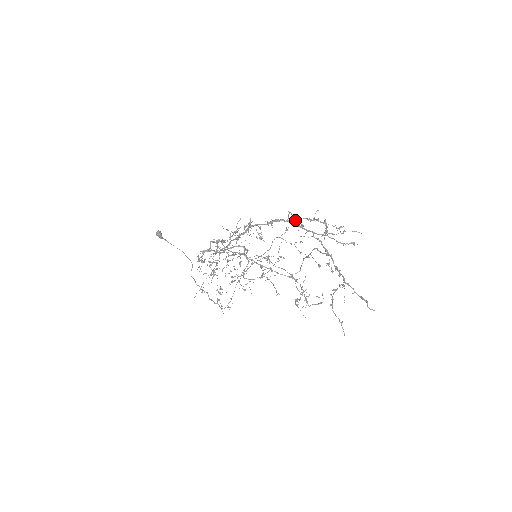
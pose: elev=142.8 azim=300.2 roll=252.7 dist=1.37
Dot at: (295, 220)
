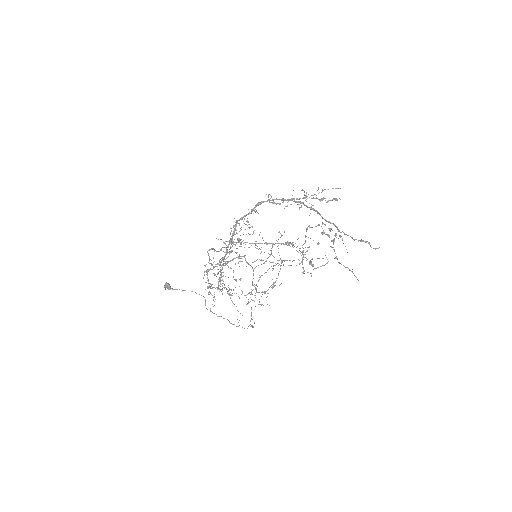
Dot at: occluded
